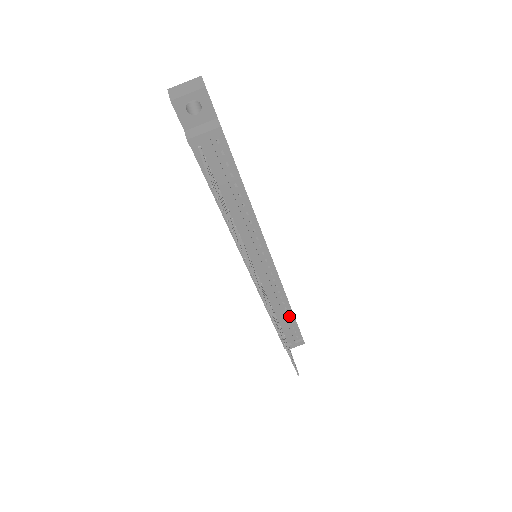
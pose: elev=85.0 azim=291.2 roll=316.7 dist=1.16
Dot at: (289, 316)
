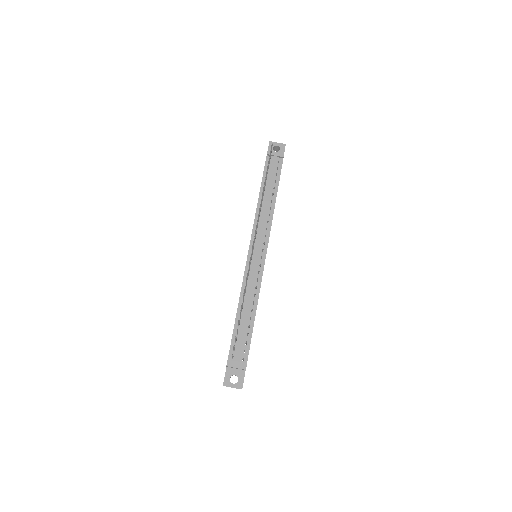
Dot at: (250, 324)
